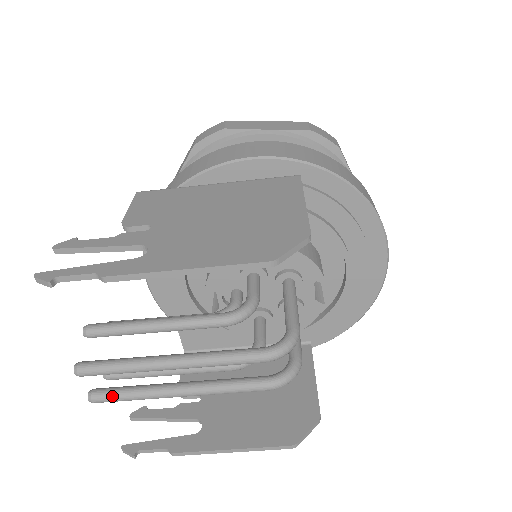
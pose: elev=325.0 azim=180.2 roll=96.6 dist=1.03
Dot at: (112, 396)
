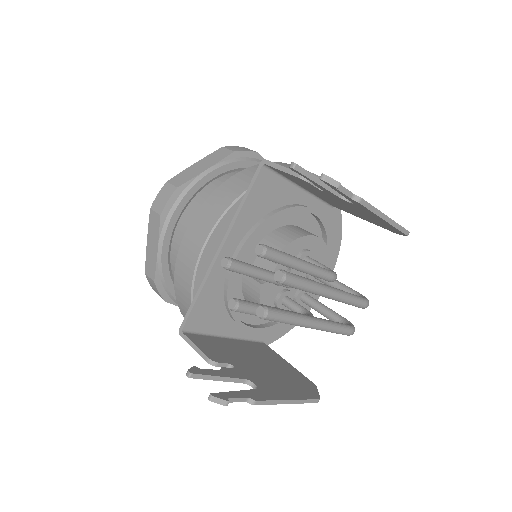
Dot at: (281, 314)
